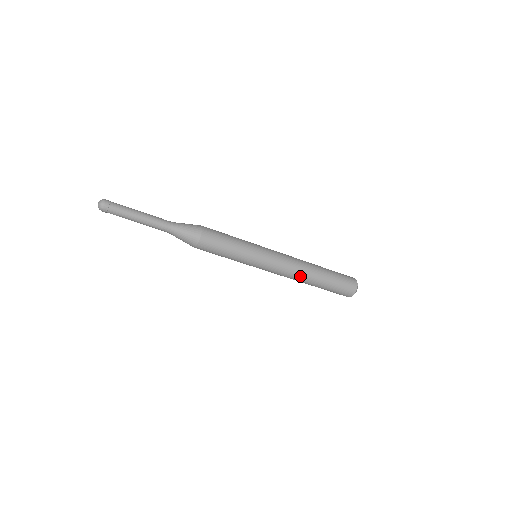
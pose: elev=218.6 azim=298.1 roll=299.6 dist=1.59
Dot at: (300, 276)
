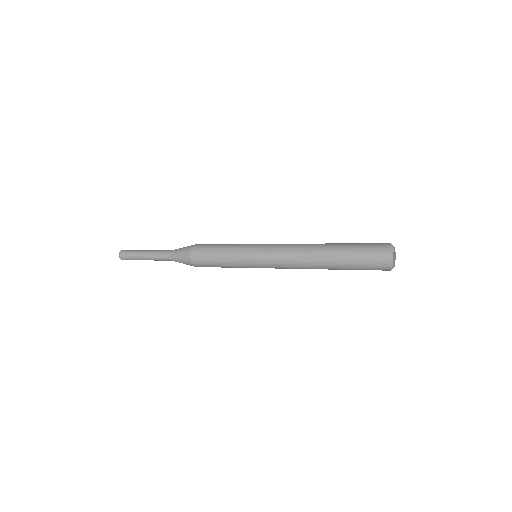
Dot at: (307, 268)
